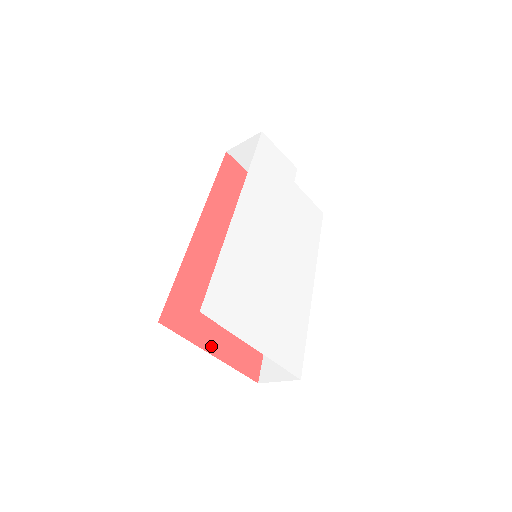
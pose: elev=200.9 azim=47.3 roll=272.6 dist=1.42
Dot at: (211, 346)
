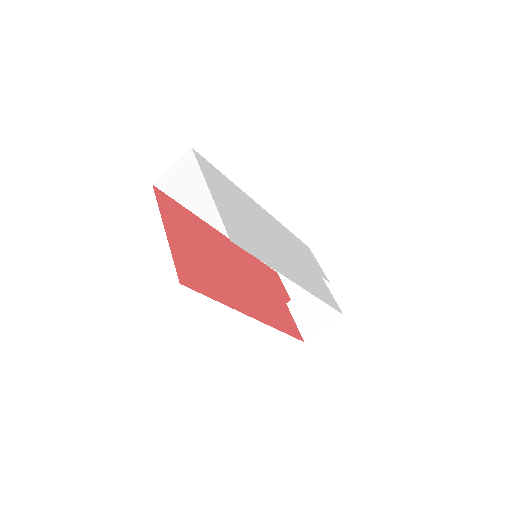
Dot at: (169, 229)
